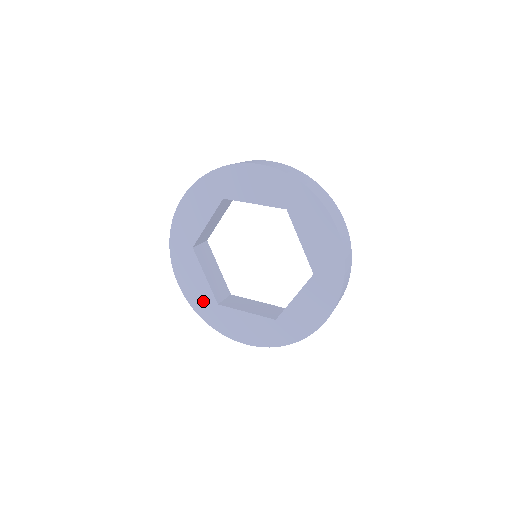
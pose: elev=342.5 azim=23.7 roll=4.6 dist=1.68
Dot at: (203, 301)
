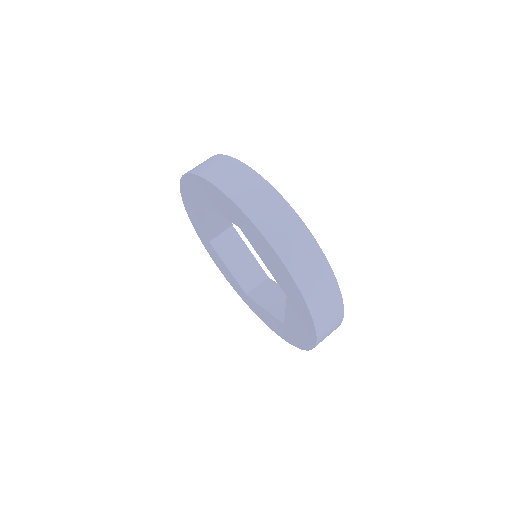
Dot at: (237, 288)
